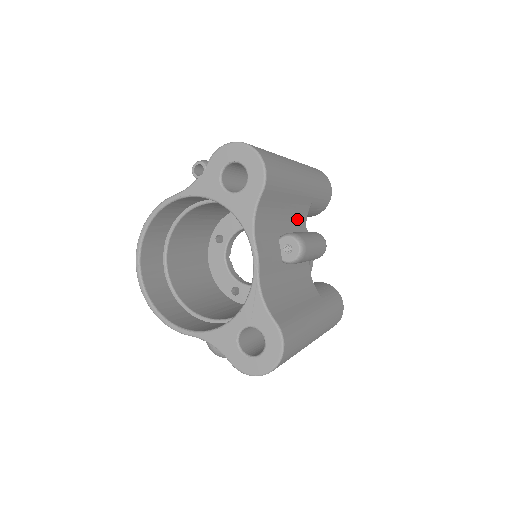
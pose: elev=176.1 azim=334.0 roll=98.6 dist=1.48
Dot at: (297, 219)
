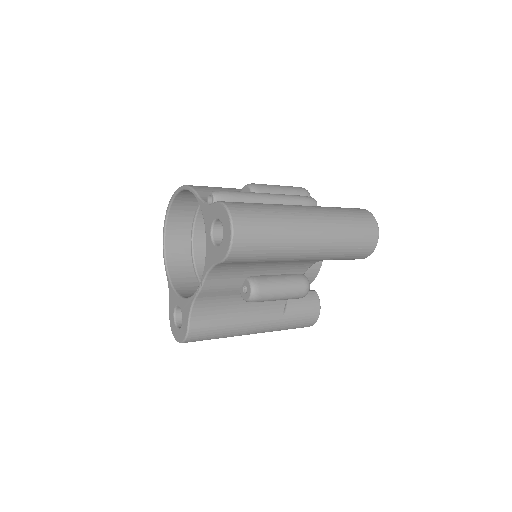
Dot at: (291, 266)
